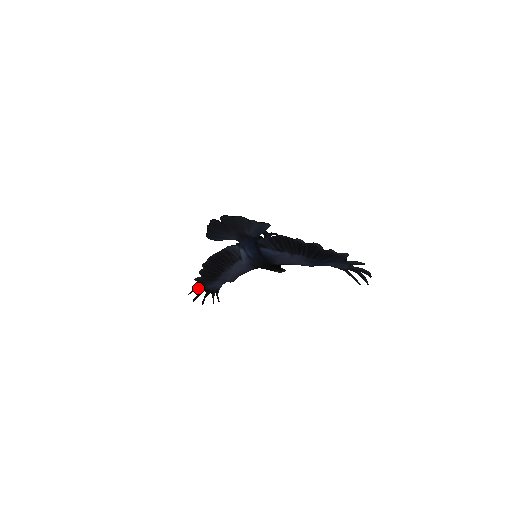
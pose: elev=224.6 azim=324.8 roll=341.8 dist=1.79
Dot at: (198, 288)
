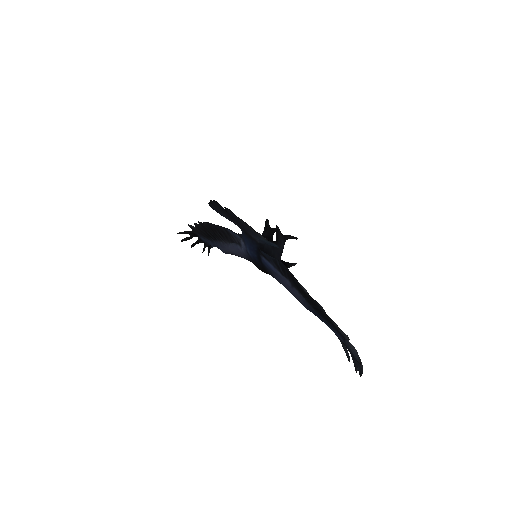
Dot at: (190, 233)
